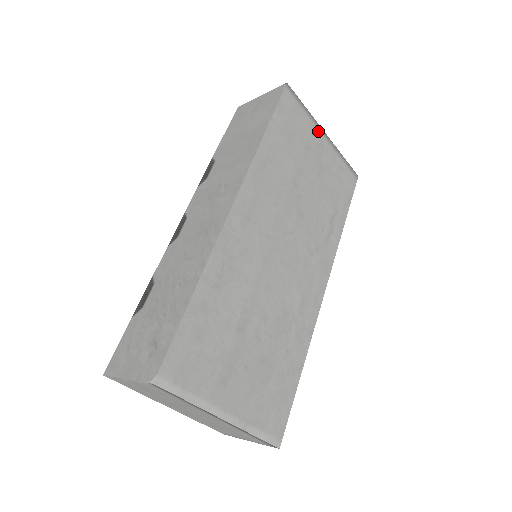
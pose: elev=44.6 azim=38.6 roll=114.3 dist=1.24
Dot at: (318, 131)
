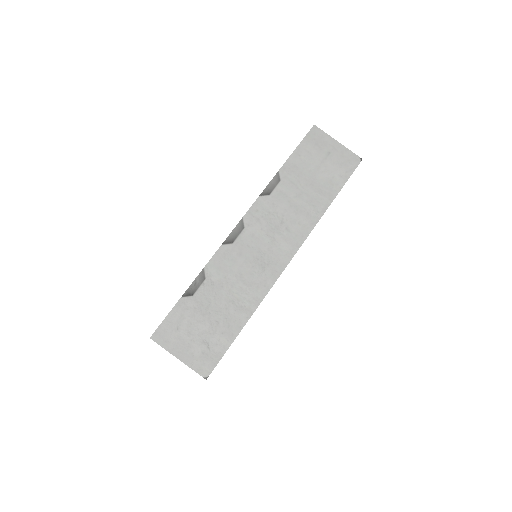
Dot at: occluded
